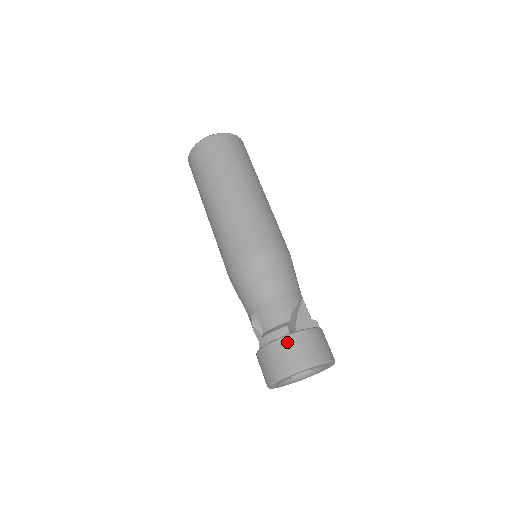
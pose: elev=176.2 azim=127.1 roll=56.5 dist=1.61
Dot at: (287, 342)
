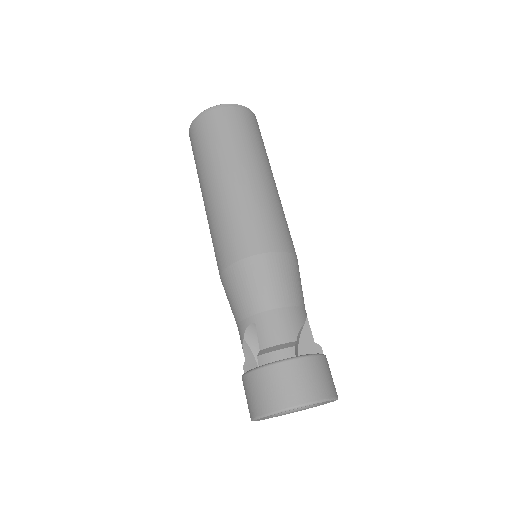
Dot at: (292, 366)
